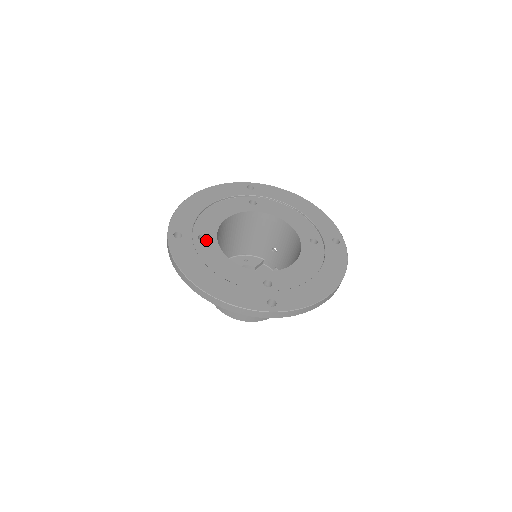
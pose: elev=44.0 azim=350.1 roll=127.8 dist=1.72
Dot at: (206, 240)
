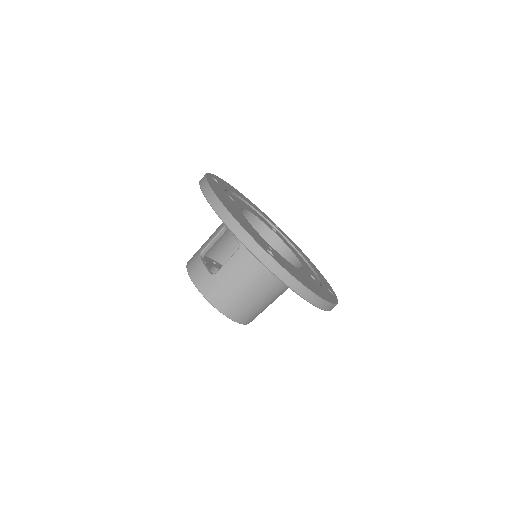
Dot at: (233, 201)
